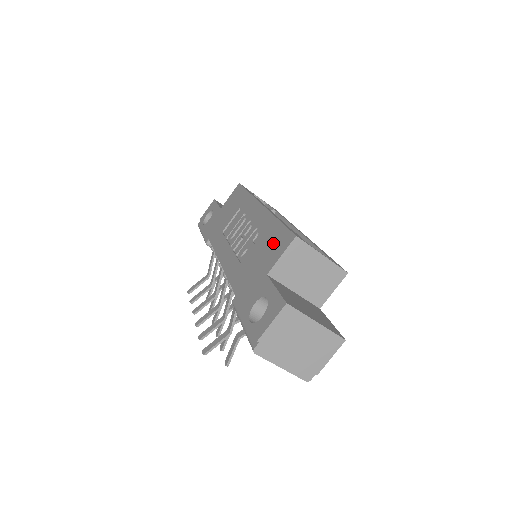
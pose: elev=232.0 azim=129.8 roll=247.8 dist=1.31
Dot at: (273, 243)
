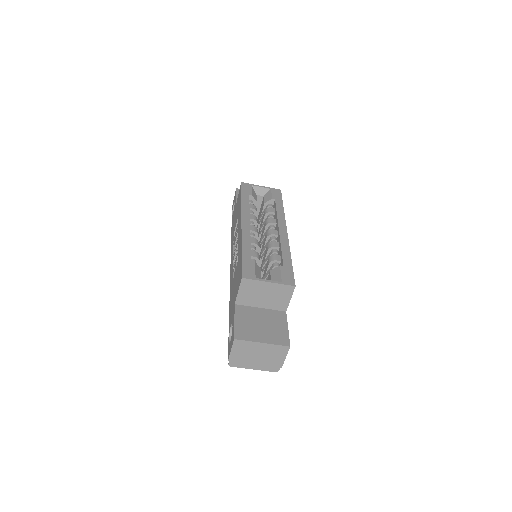
Dot at: (238, 275)
